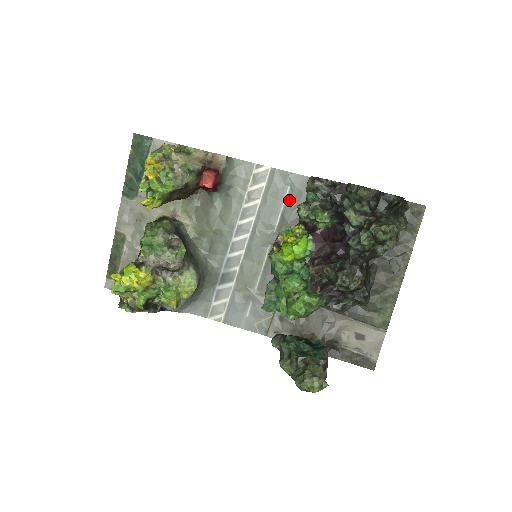
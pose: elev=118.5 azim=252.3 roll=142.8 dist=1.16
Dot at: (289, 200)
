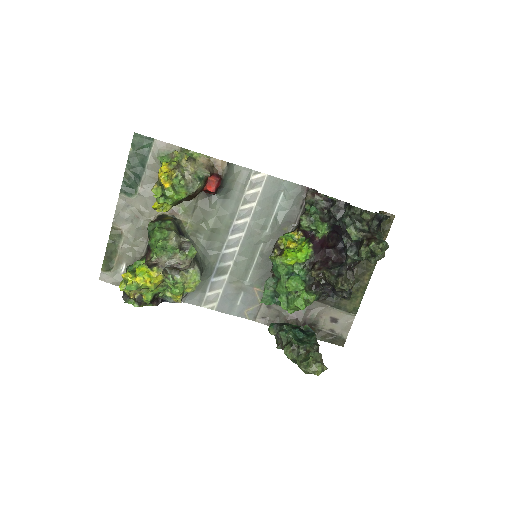
Dot at: (282, 204)
